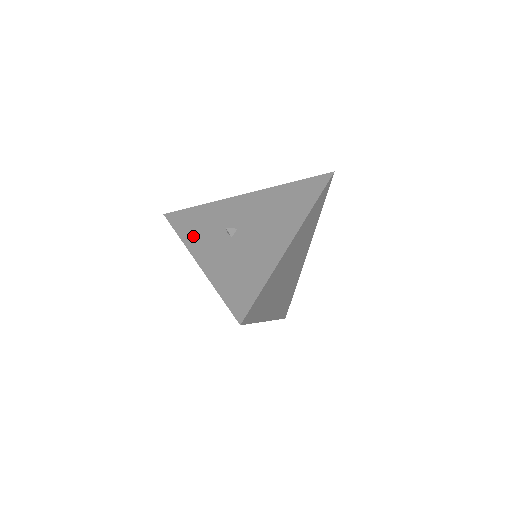
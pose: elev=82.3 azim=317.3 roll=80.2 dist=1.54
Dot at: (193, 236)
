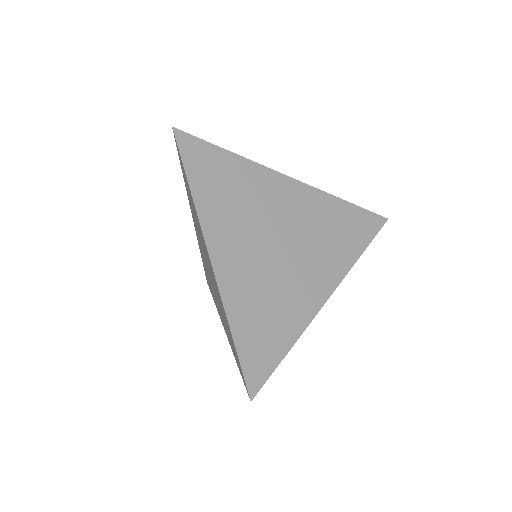
Dot at: occluded
